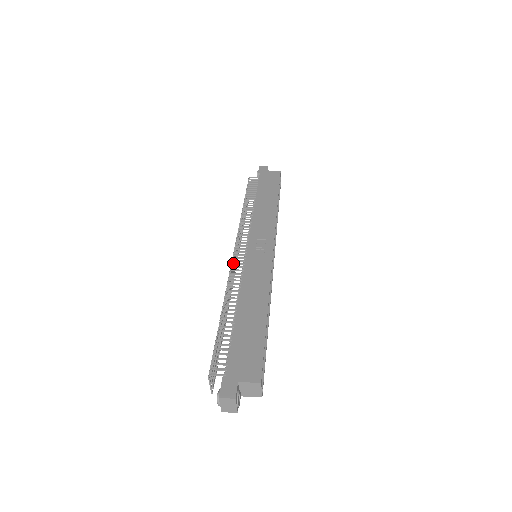
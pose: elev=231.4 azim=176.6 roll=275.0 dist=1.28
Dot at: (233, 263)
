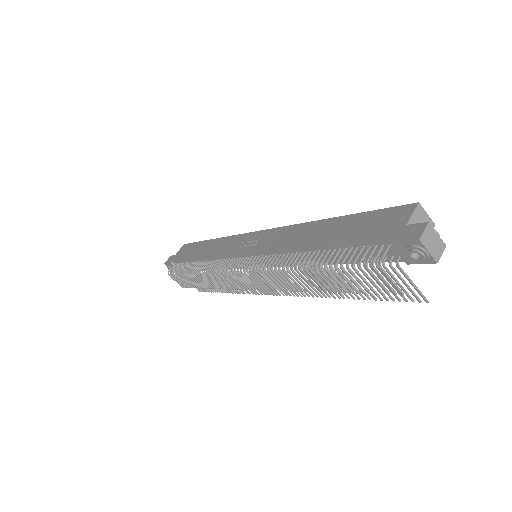
Dot at: (250, 267)
